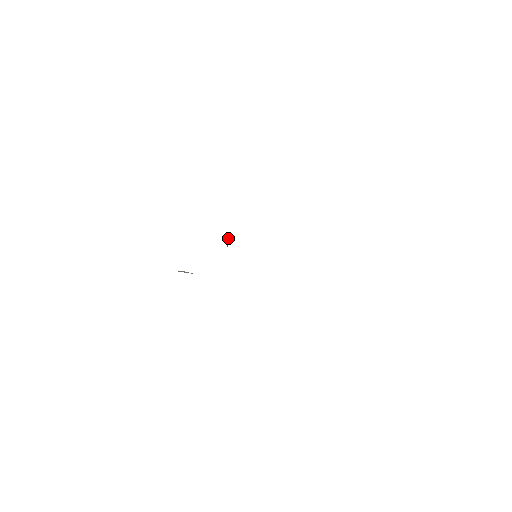
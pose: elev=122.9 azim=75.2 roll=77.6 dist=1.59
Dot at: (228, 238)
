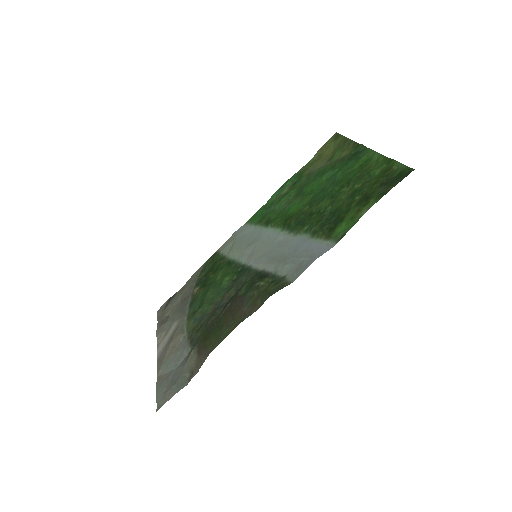
Dot at: (234, 290)
